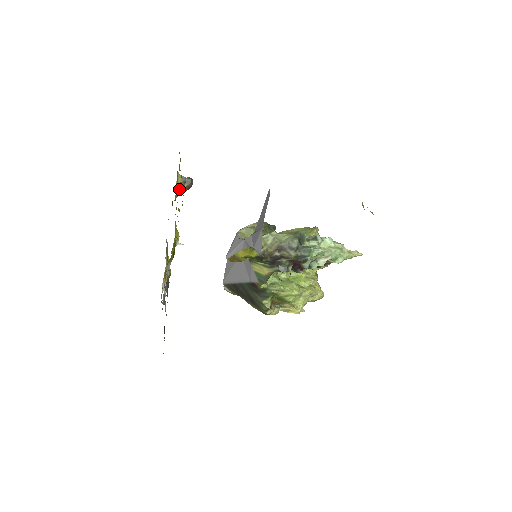
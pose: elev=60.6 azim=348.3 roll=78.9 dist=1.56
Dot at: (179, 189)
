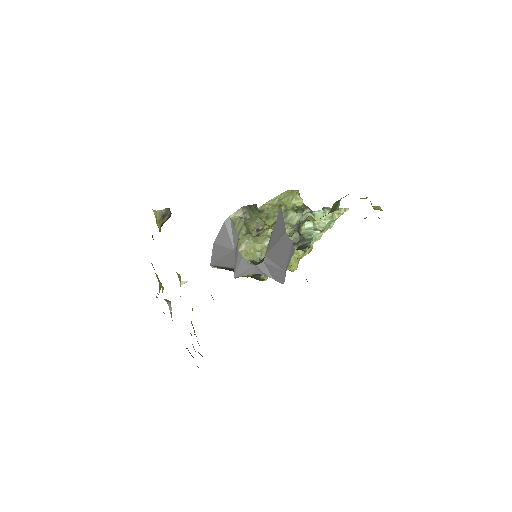
Dot at: (160, 227)
